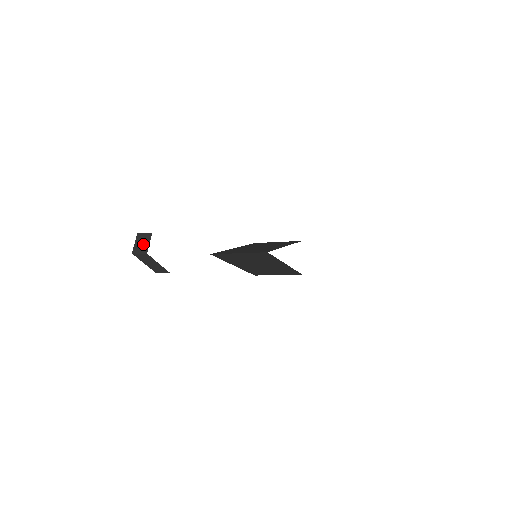
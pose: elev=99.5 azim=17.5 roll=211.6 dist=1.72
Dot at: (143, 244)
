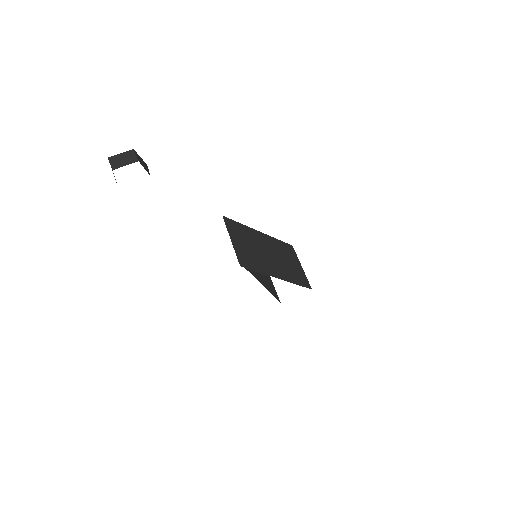
Dot at: (122, 161)
